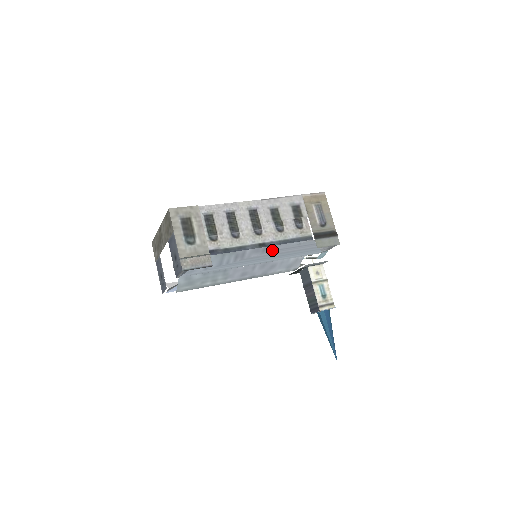
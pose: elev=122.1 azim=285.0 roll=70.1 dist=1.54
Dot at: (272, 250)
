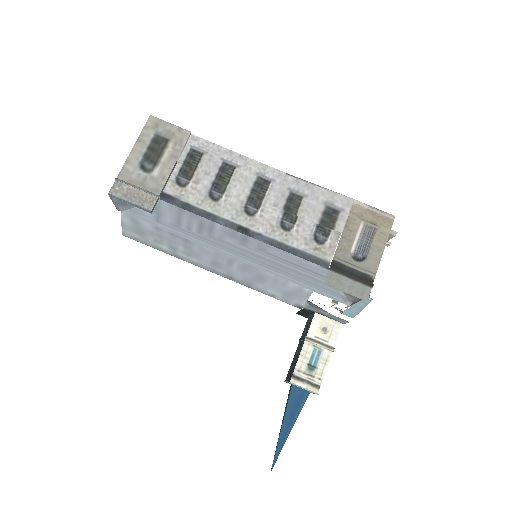
Dot at: (258, 248)
